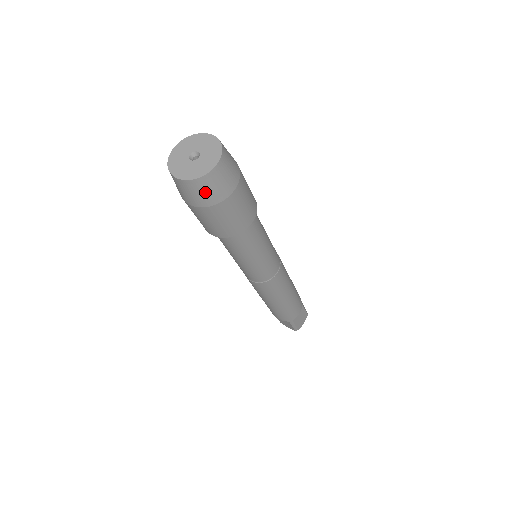
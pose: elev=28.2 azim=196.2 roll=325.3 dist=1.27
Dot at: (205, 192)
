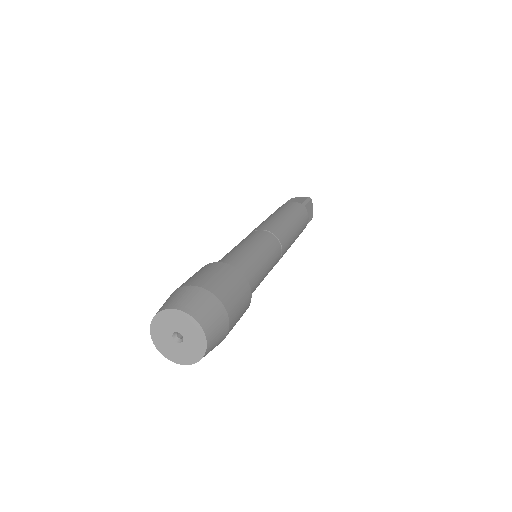
Dot at: occluded
